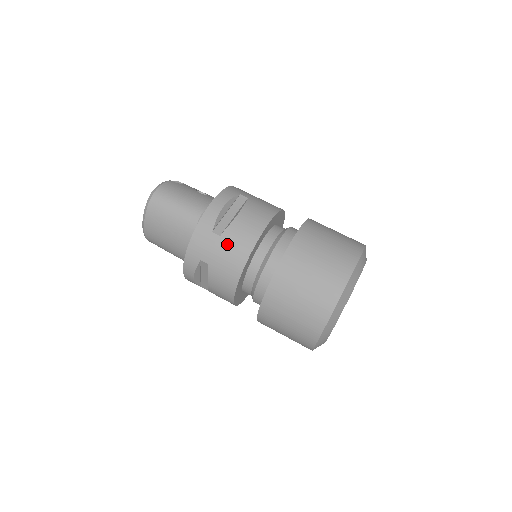
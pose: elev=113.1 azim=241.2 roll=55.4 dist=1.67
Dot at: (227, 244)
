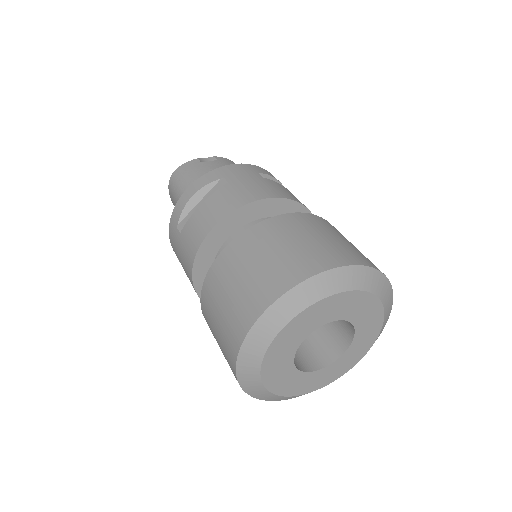
Dot at: (183, 244)
